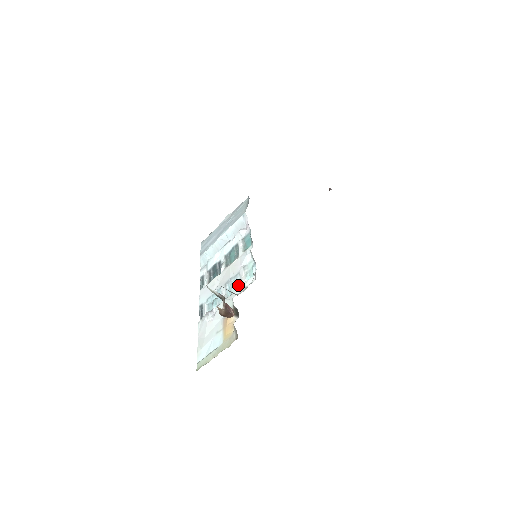
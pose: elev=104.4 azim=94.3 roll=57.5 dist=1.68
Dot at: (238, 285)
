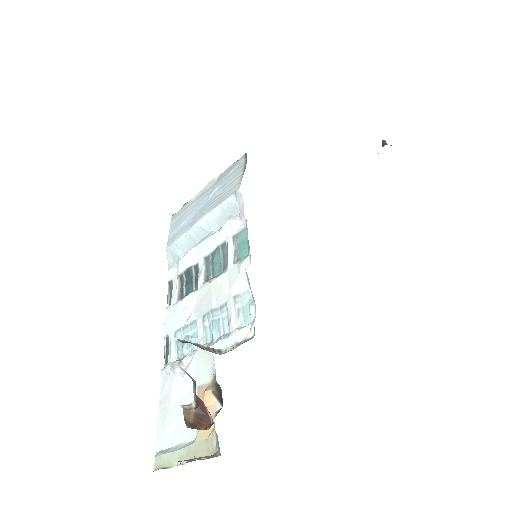
Dot at: (224, 327)
